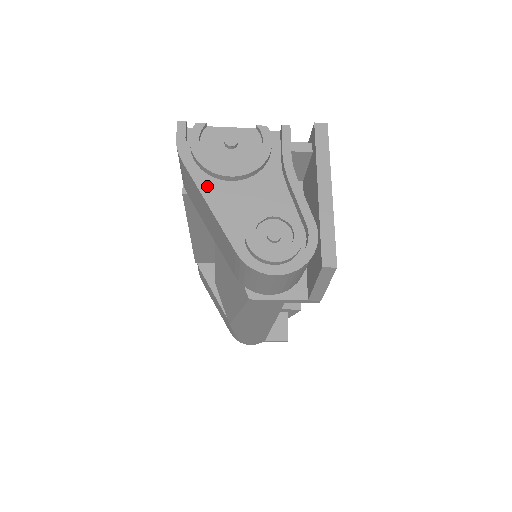
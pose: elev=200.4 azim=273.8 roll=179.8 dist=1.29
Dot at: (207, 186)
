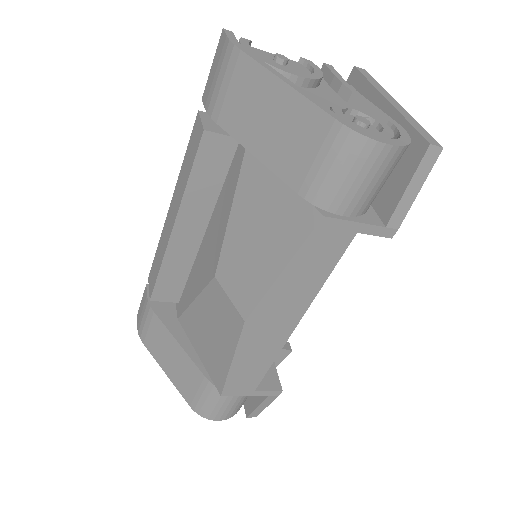
Dot at: (276, 71)
